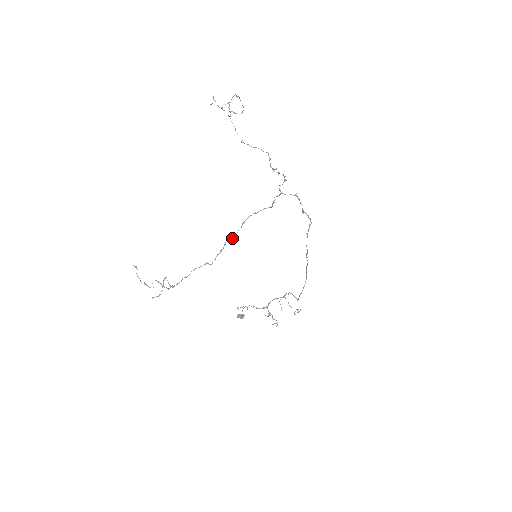
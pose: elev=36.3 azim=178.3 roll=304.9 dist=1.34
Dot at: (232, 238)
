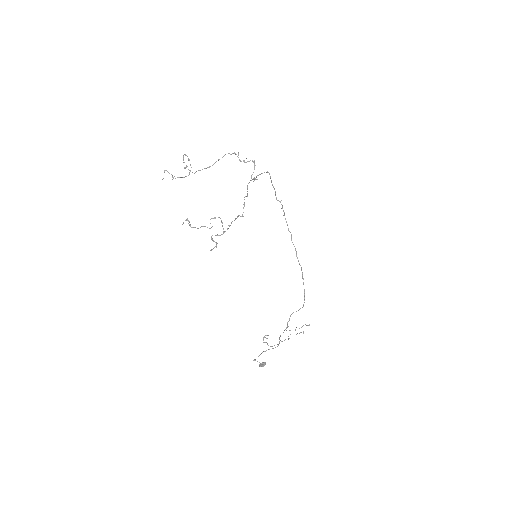
Dot at: (246, 196)
